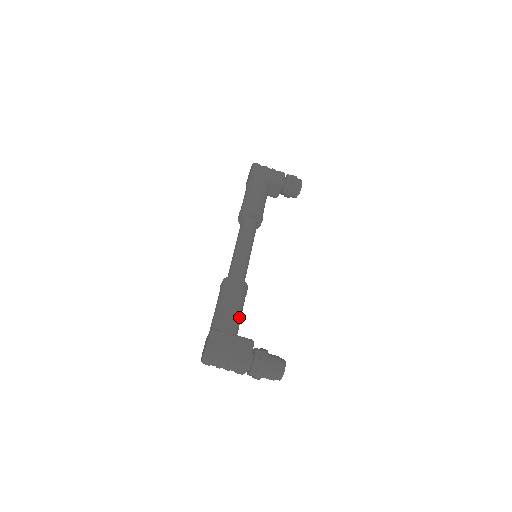
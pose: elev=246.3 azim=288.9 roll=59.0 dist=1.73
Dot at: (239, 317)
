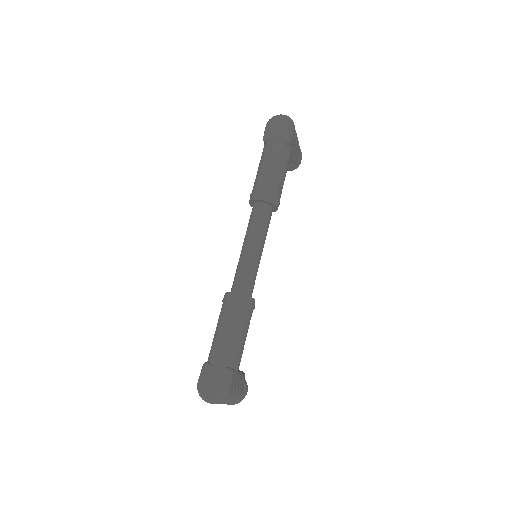
Dot at: occluded
